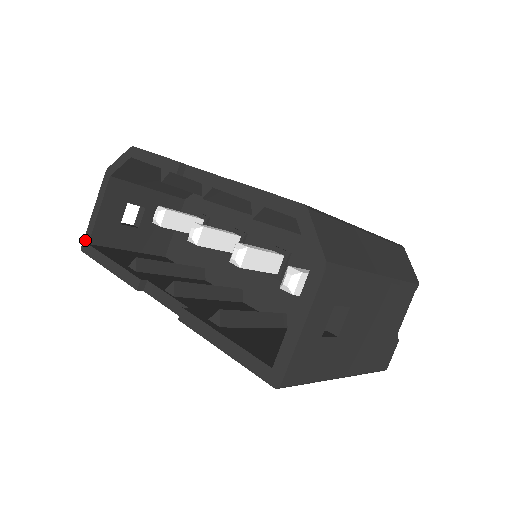
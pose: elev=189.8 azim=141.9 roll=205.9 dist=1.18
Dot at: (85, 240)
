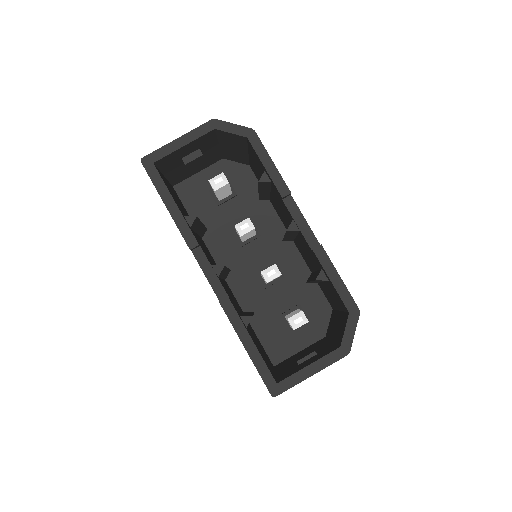
Dot at: (151, 156)
